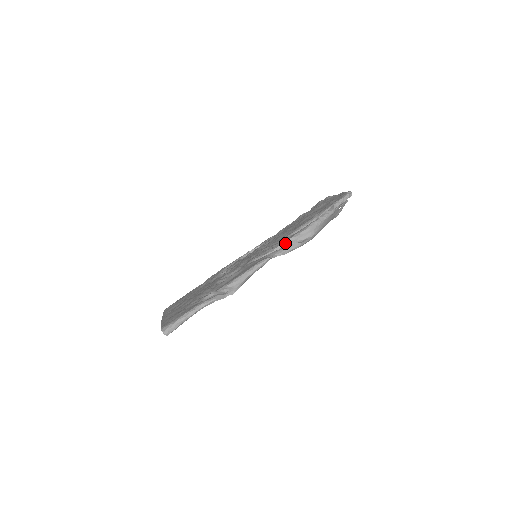
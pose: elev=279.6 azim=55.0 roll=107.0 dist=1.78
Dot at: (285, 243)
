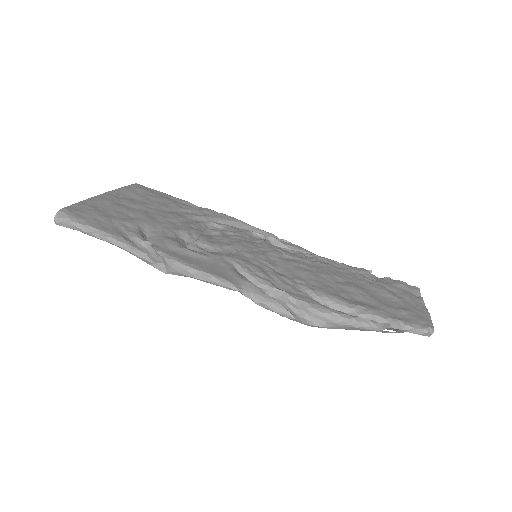
Dot at: (282, 294)
